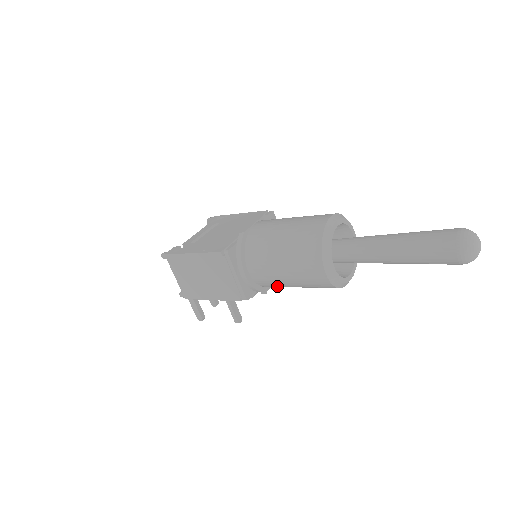
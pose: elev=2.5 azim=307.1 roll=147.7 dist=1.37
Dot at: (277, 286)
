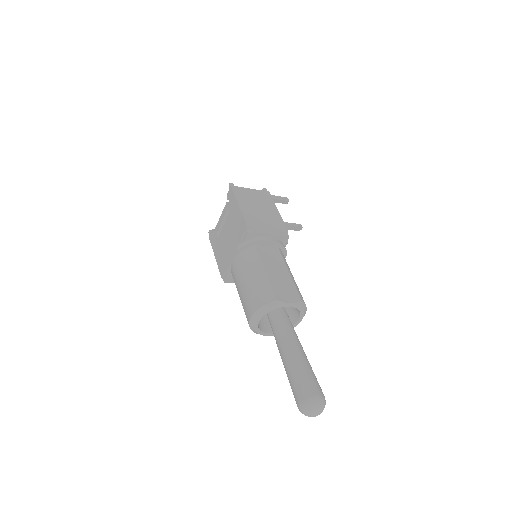
Dot at: occluded
